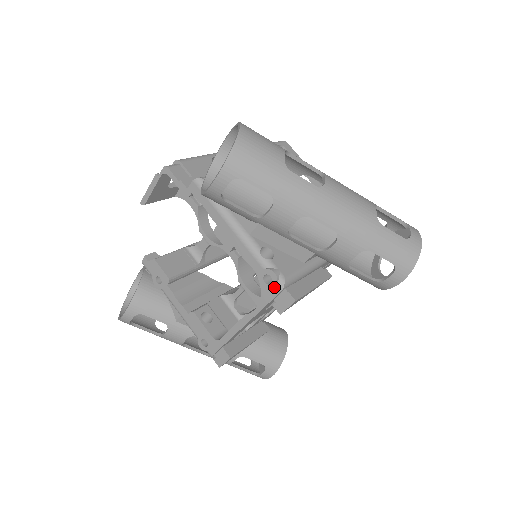
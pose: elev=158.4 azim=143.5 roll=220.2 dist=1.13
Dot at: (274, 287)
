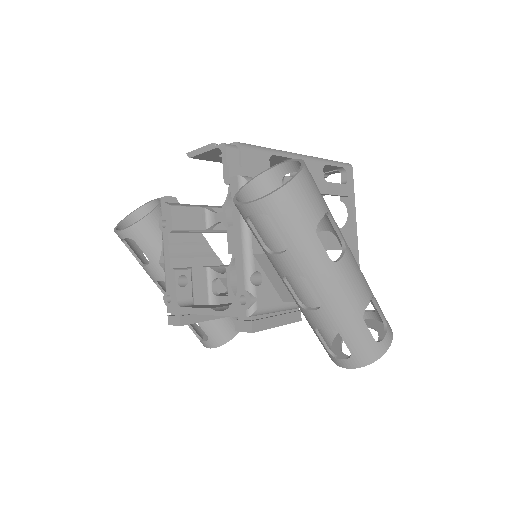
Dot at: (244, 309)
